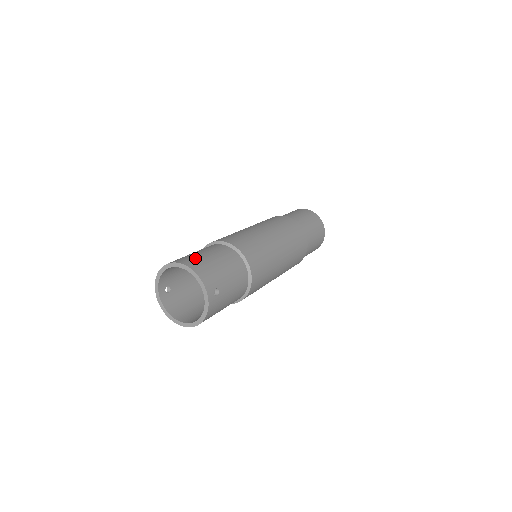
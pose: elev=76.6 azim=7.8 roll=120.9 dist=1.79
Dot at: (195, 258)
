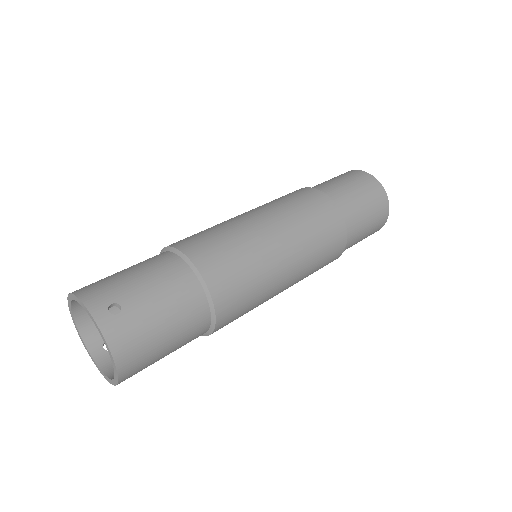
Dot at: occluded
